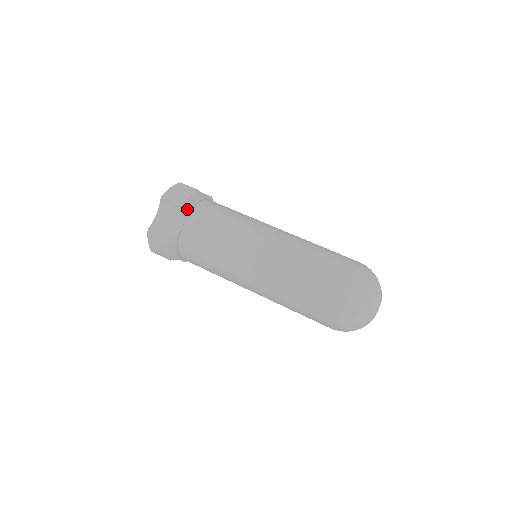
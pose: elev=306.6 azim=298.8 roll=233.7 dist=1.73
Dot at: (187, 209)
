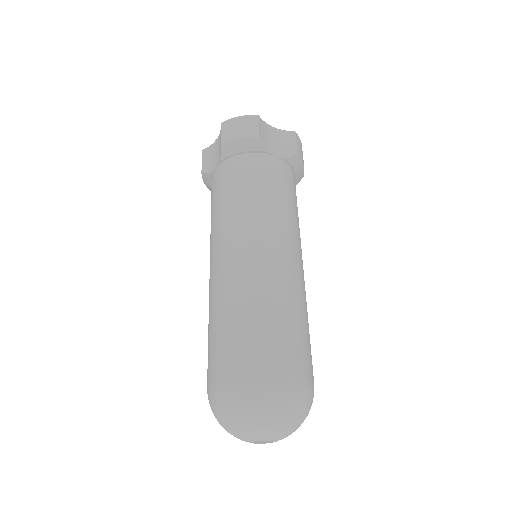
Dot at: (226, 152)
